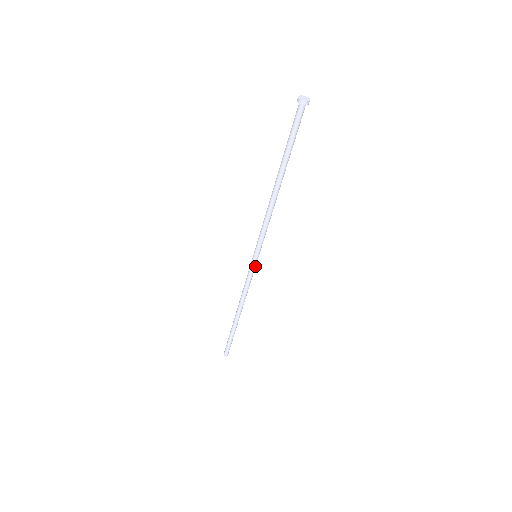
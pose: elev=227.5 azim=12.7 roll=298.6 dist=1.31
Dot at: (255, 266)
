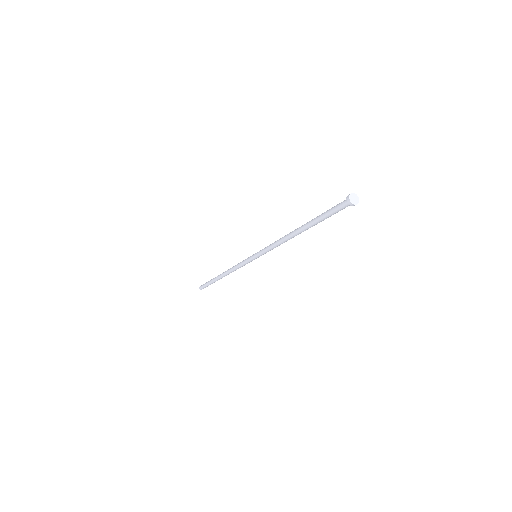
Dot at: (251, 261)
